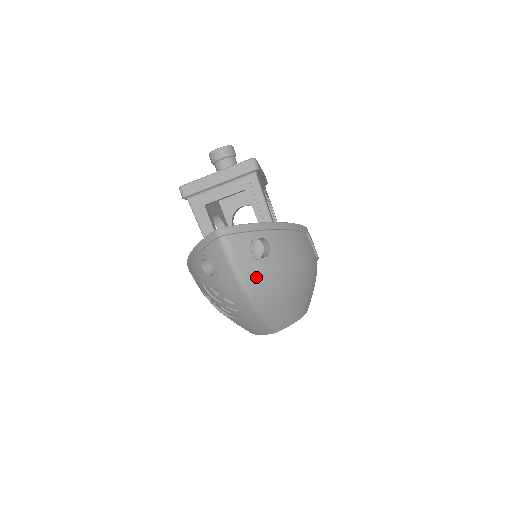
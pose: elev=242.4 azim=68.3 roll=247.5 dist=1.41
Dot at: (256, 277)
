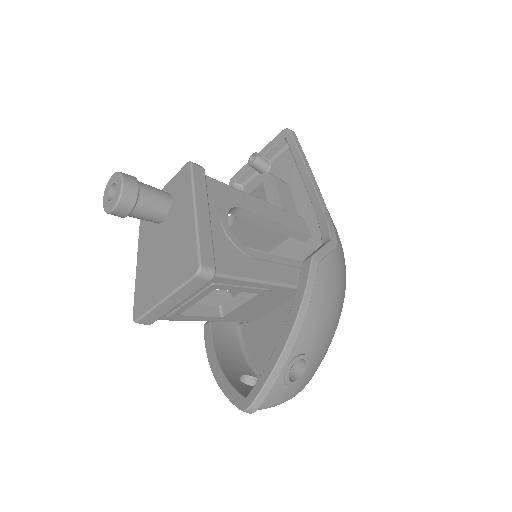
Dot at: (305, 381)
